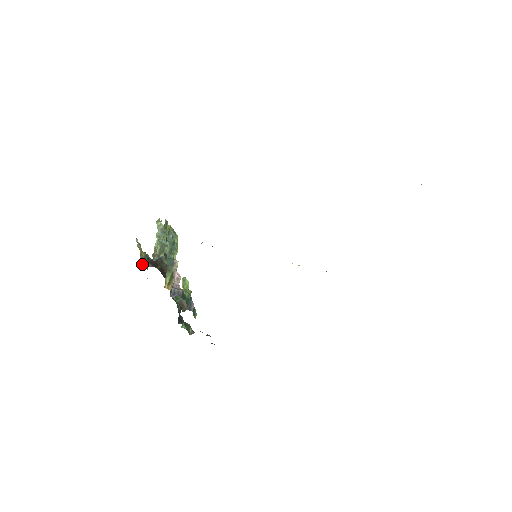
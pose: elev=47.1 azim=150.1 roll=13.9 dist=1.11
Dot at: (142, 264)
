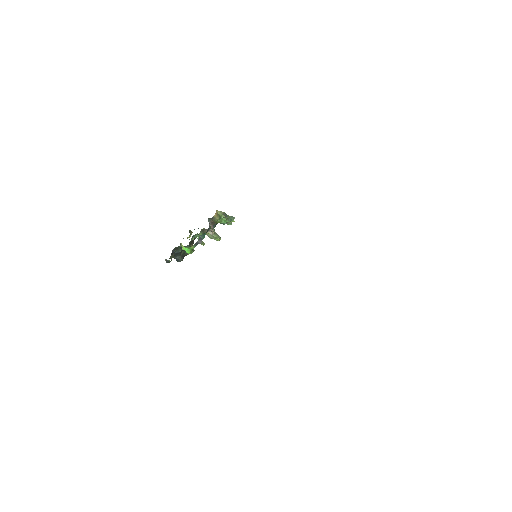
Dot at: occluded
